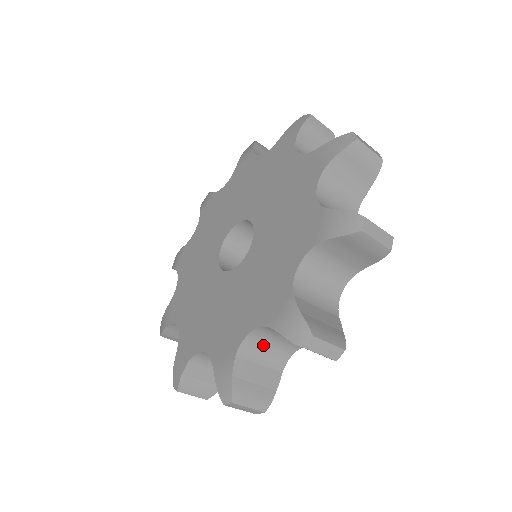
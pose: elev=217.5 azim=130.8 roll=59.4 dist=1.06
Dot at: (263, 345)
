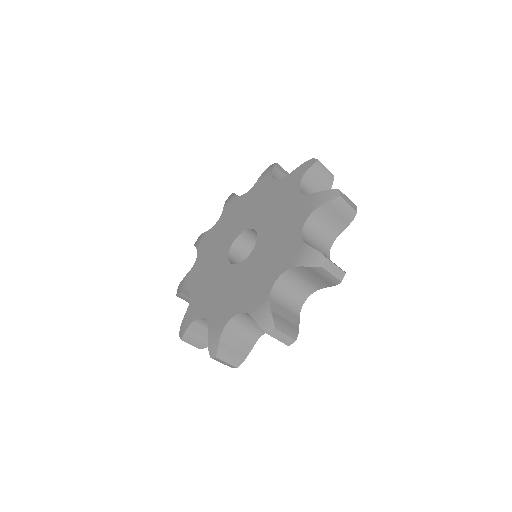
Dot at: occluded
